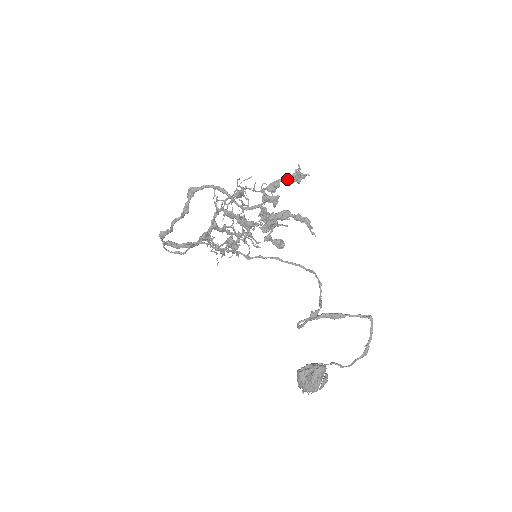
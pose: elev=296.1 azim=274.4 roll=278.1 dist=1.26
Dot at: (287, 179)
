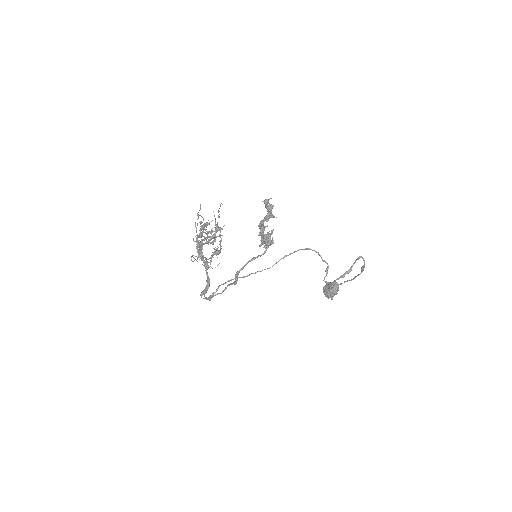
Dot at: (269, 215)
